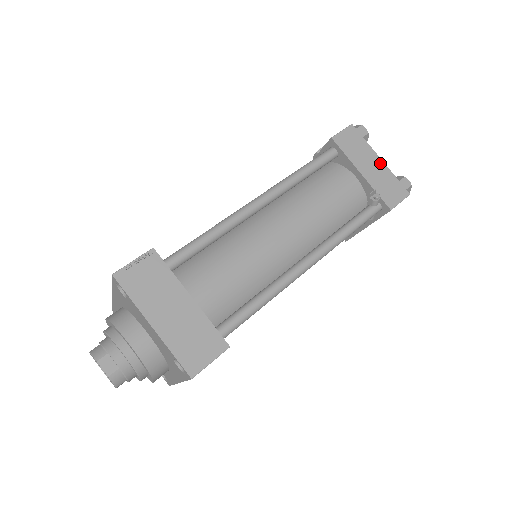
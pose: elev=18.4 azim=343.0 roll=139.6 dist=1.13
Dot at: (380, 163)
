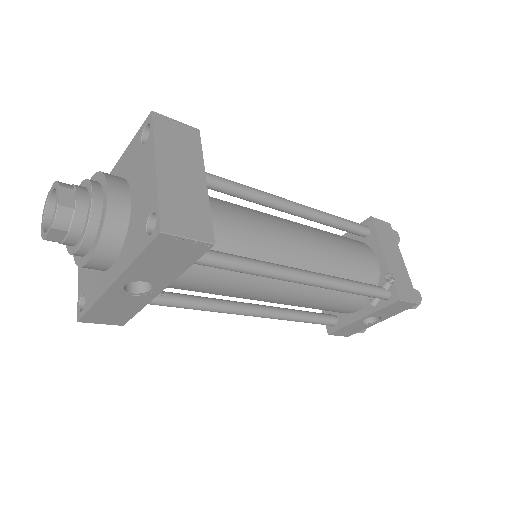
Dot at: (402, 263)
